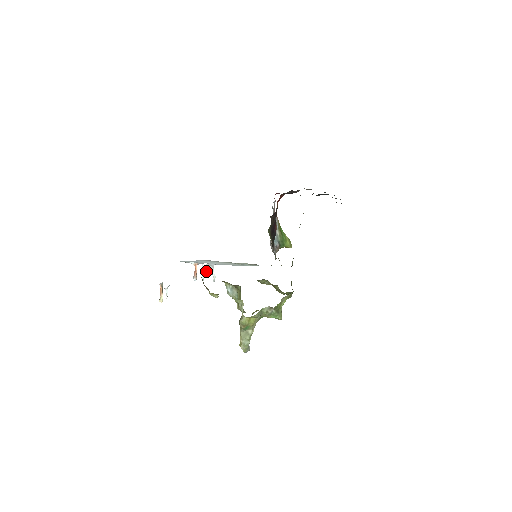
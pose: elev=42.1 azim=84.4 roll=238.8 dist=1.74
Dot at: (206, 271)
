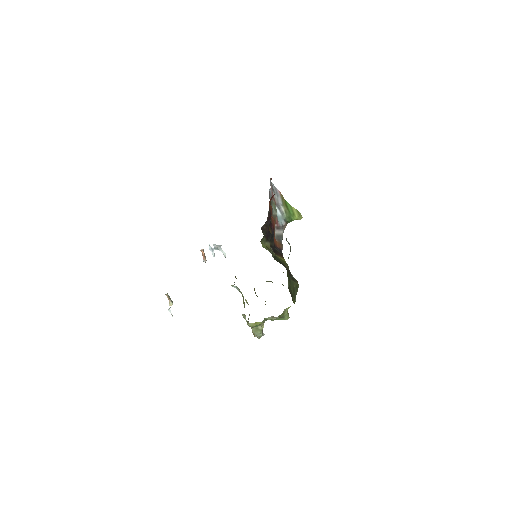
Dot at: occluded
